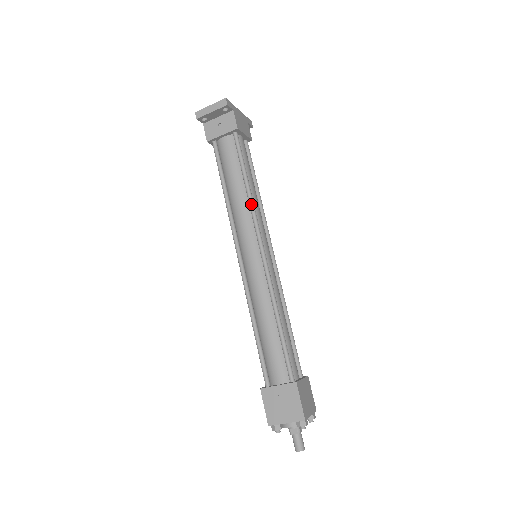
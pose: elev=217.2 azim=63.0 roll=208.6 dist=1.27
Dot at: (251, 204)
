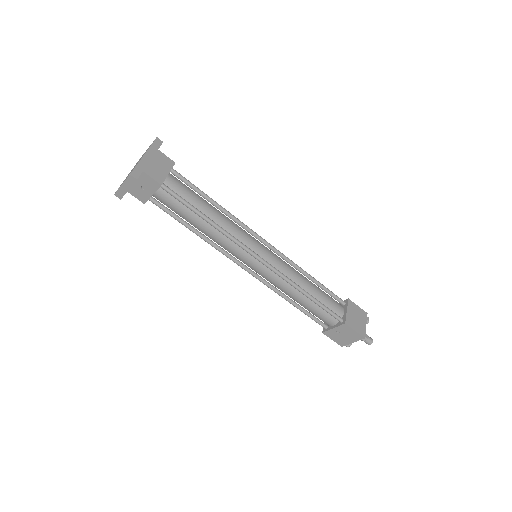
Dot at: (224, 234)
